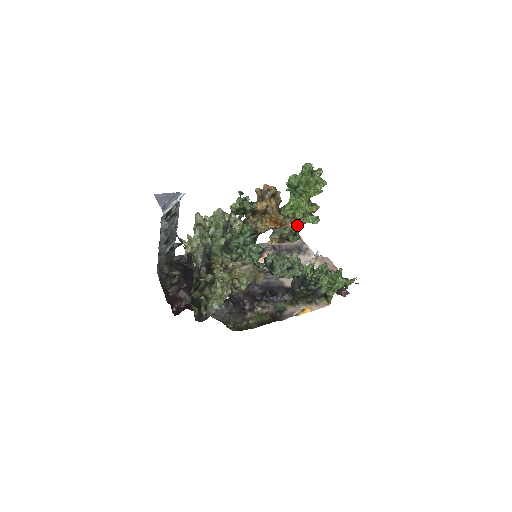
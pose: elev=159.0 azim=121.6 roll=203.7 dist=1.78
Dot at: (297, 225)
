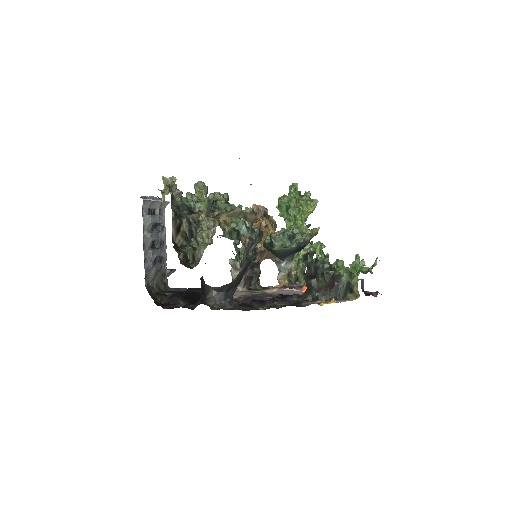
Dot at: (303, 258)
